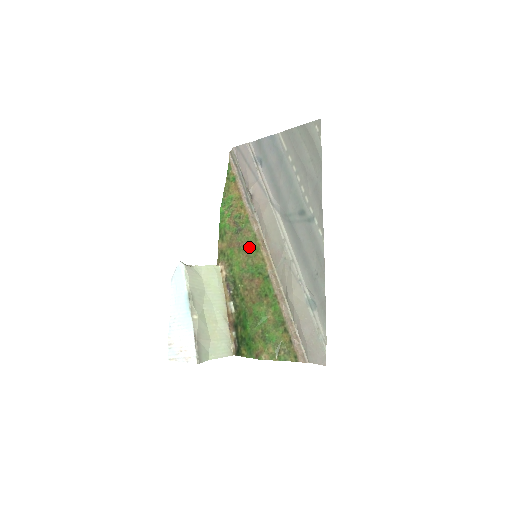
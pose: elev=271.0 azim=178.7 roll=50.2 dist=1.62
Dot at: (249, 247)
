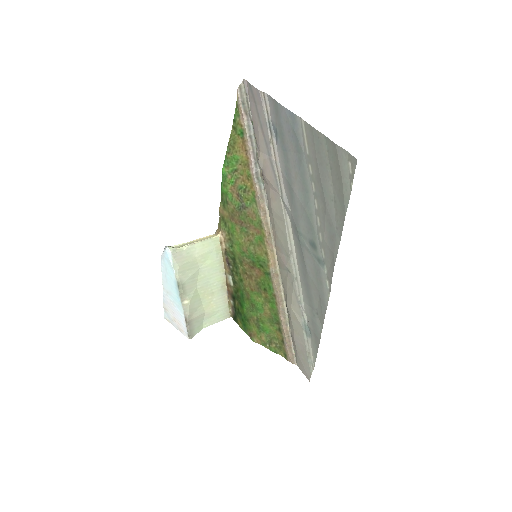
Dot at: (252, 232)
